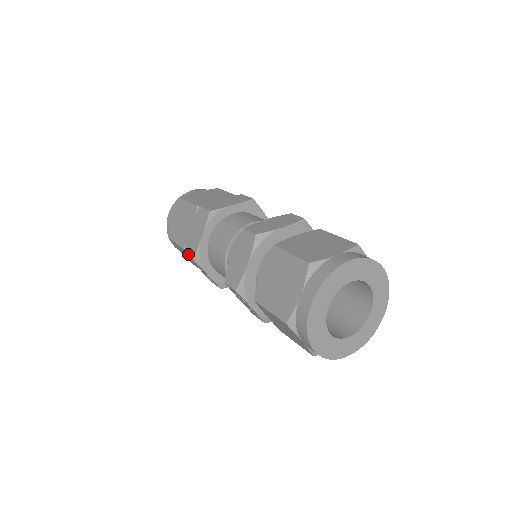
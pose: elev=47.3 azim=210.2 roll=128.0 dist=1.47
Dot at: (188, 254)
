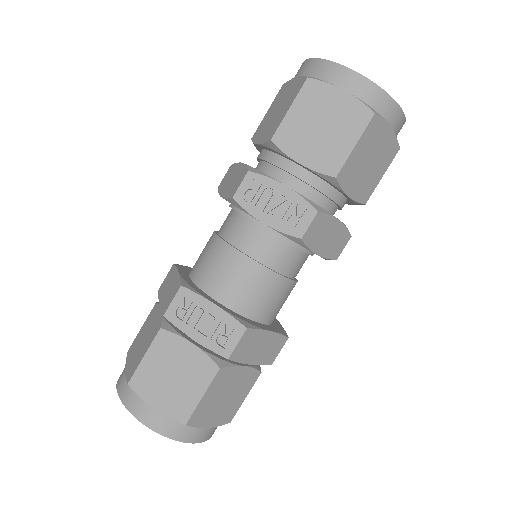
Dot at: (171, 301)
